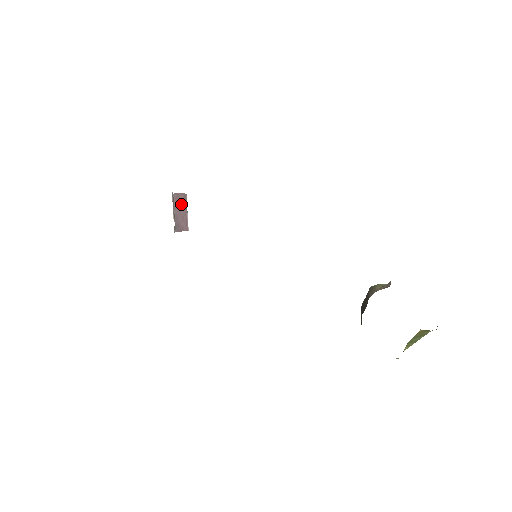
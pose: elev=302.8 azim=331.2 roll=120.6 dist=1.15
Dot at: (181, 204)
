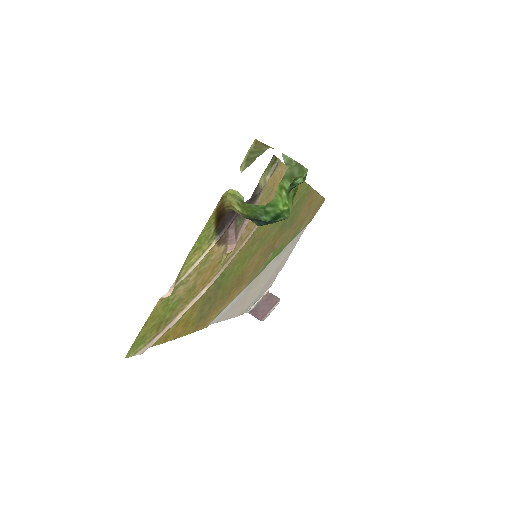
Dot at: (270, 302)
